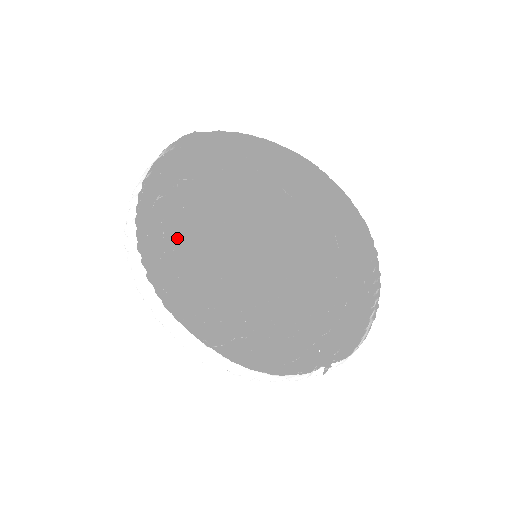
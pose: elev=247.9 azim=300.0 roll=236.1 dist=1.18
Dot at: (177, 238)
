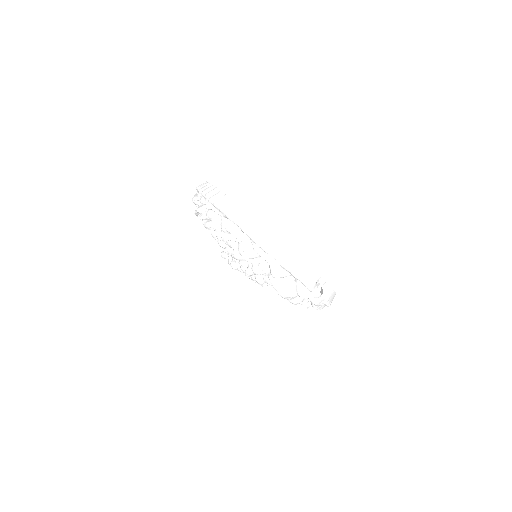
Dot at: occluded
